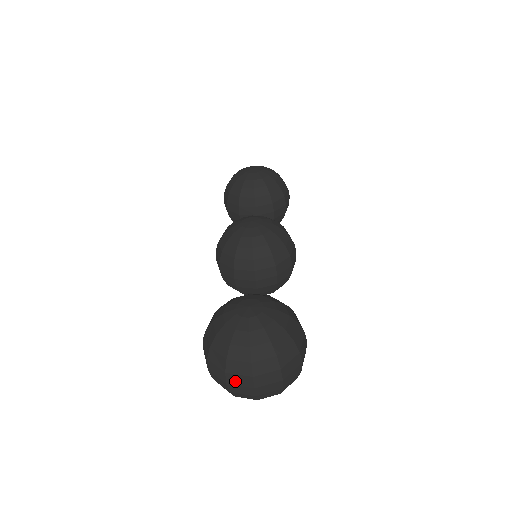
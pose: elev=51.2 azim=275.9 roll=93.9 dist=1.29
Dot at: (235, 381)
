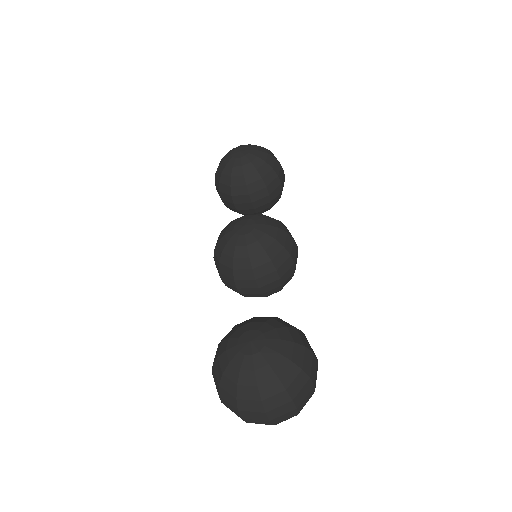
Dot at: (249, 416)
